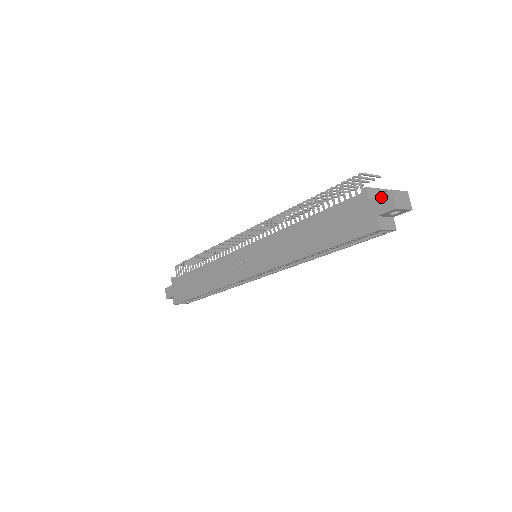
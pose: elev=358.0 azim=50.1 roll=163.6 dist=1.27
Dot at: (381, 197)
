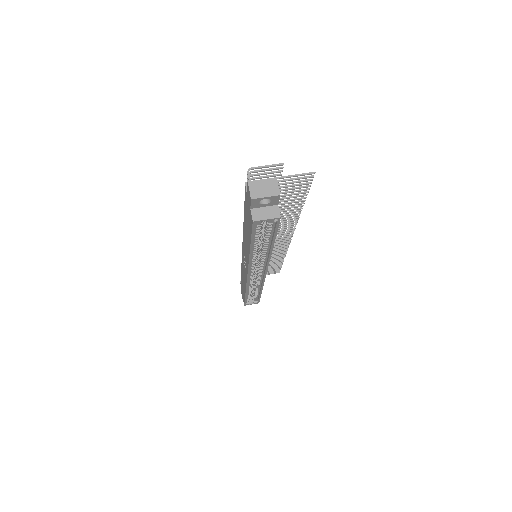
Dot at: (247, 190)
